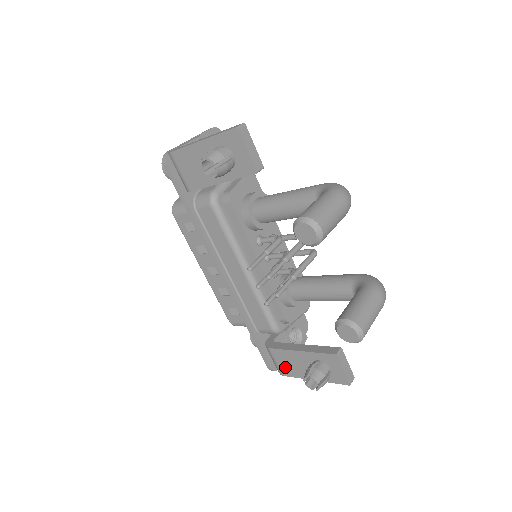
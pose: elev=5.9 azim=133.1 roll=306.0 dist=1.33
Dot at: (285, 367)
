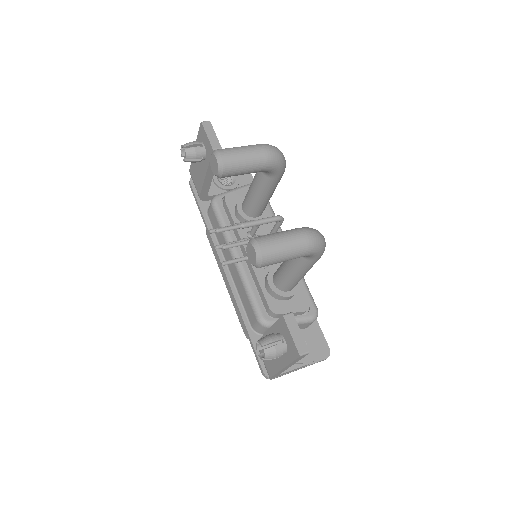
Dot at: (268, 363)
